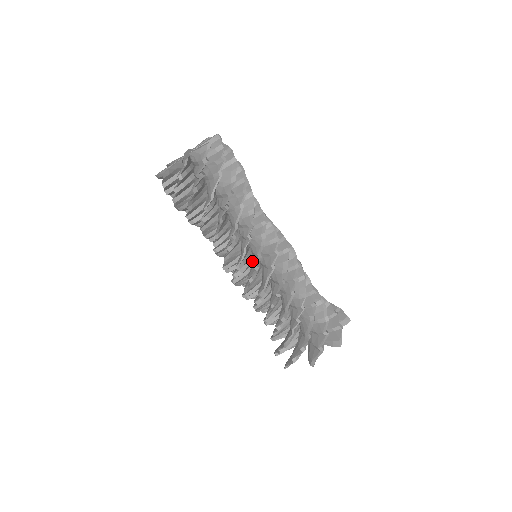
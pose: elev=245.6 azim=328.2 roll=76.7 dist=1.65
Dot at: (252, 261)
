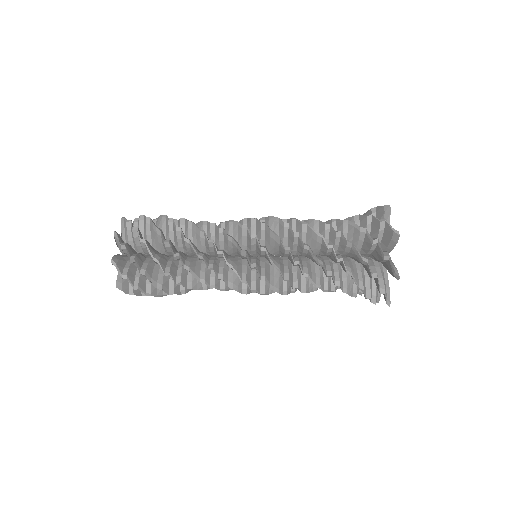
Dot at: occluded
